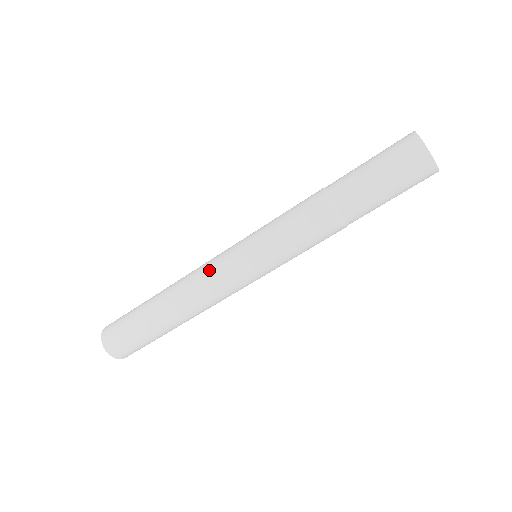
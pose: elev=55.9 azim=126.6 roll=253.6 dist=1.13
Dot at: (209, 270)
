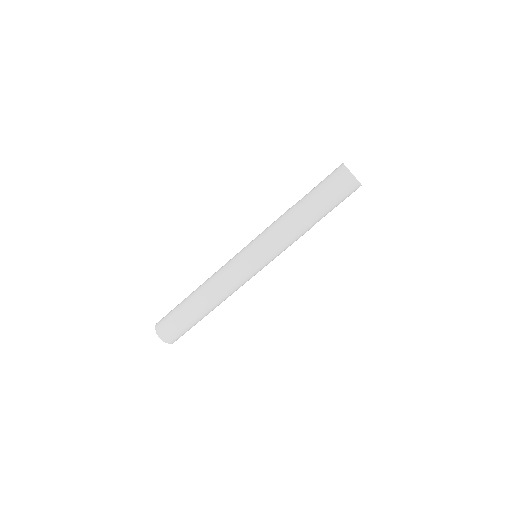
Dot at: (225, 266)
